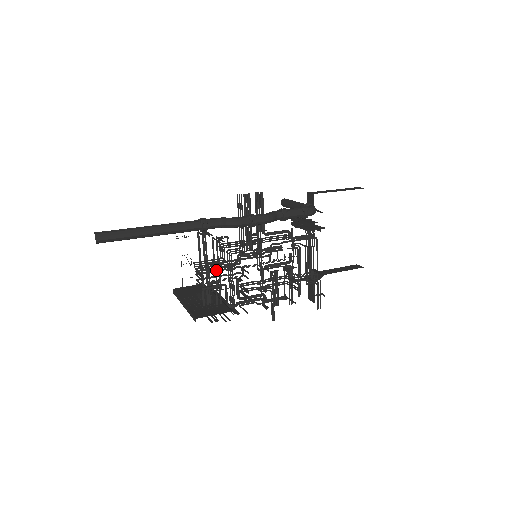
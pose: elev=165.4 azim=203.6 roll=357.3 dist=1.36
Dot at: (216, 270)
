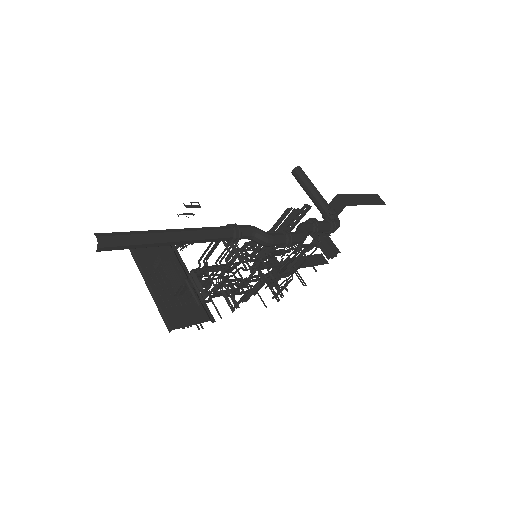
Dot at: (213, 273)
